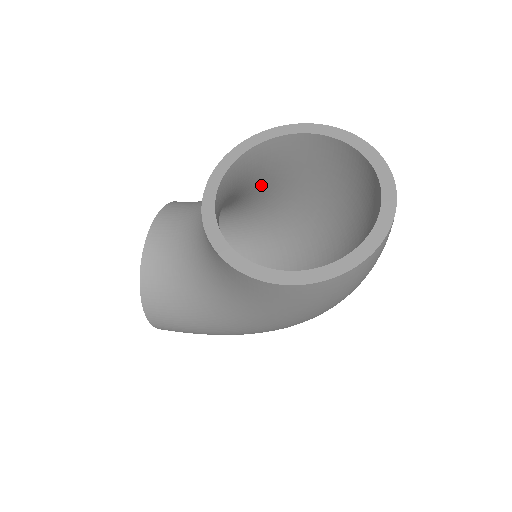
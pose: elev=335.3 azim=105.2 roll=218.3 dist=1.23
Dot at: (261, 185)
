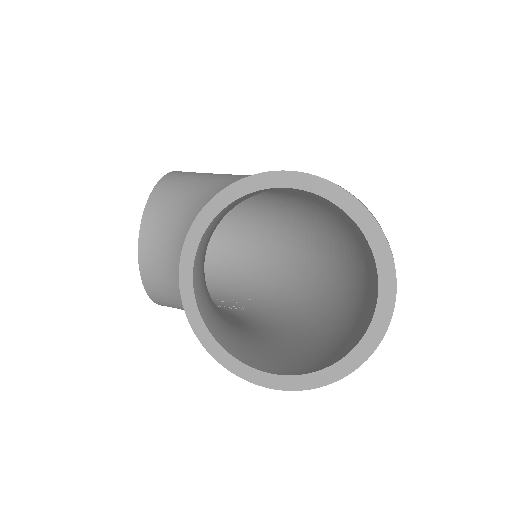
Dot at: occluded
